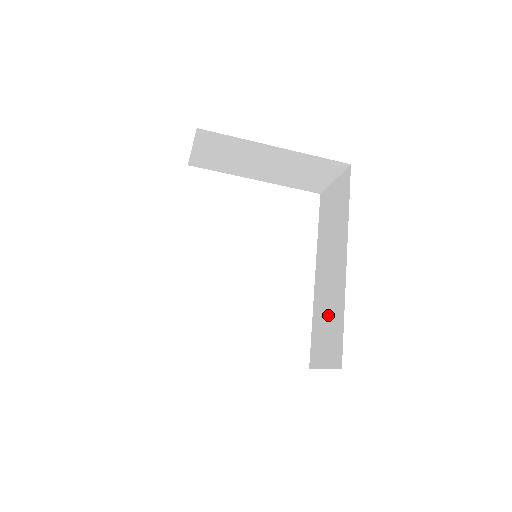
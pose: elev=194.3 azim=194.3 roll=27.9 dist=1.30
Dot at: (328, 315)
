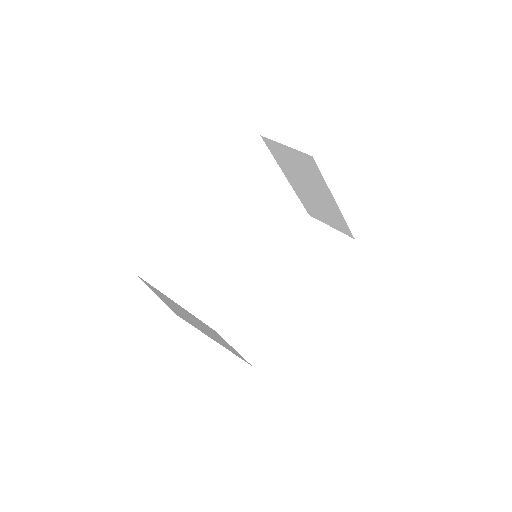
Dot at: (261, 317)
